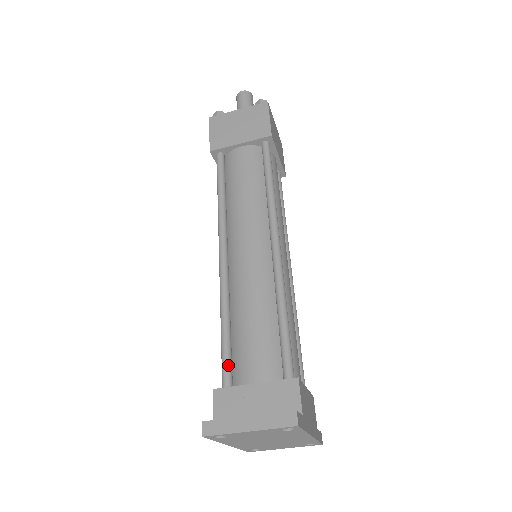
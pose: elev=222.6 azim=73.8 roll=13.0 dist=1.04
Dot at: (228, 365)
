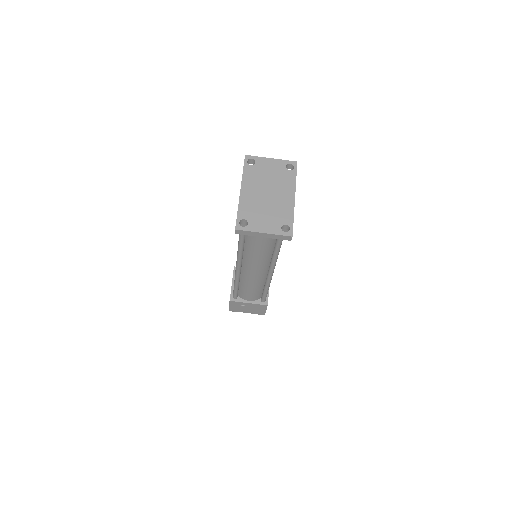
Dot at: occluded
